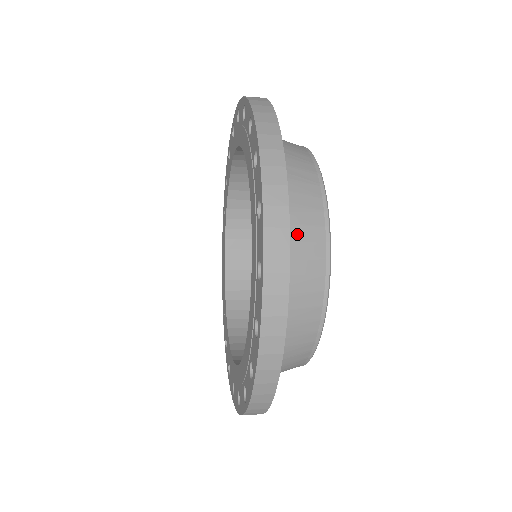
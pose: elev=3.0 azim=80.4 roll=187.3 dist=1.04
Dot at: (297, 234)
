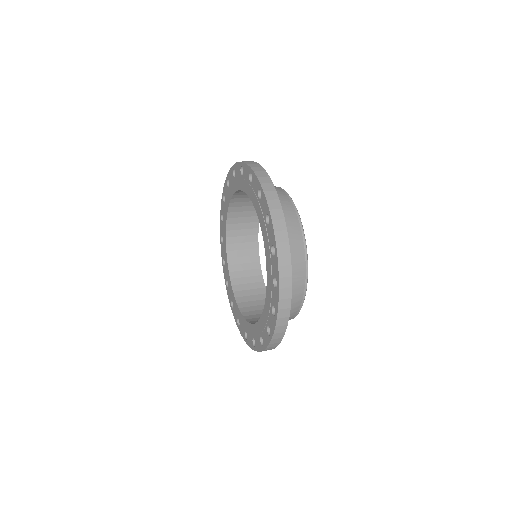
Dot at: occluded
